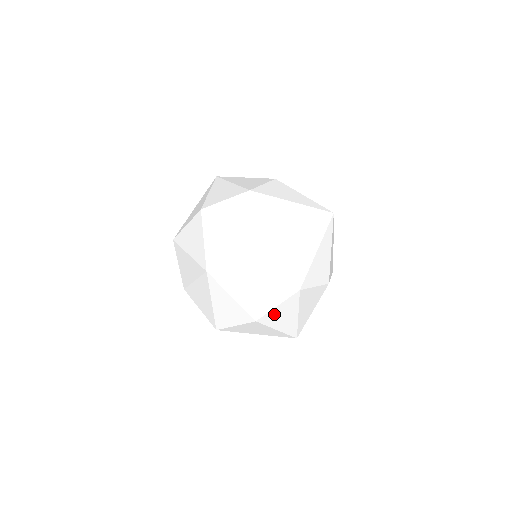
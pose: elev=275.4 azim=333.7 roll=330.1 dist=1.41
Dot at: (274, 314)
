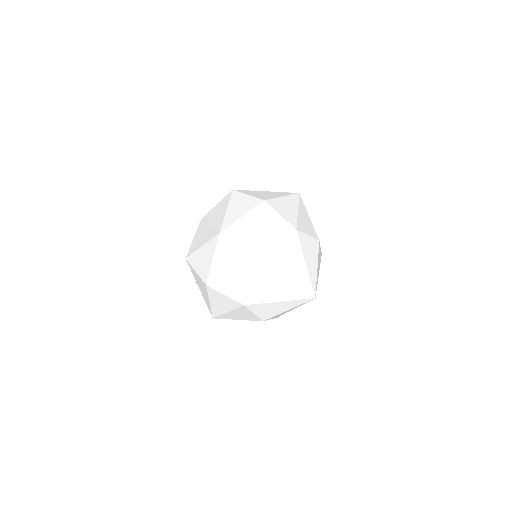
Dot at: (285, 261)
